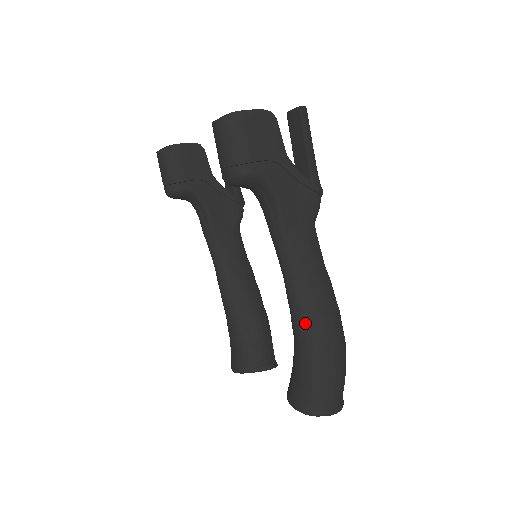
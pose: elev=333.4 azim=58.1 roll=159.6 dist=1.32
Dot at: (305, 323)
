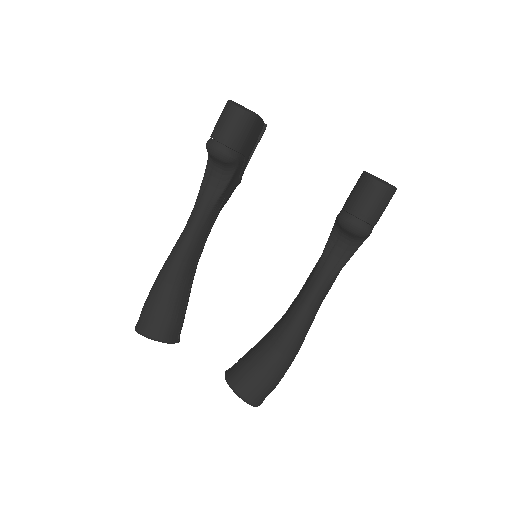
Dot at: (297, 340)
